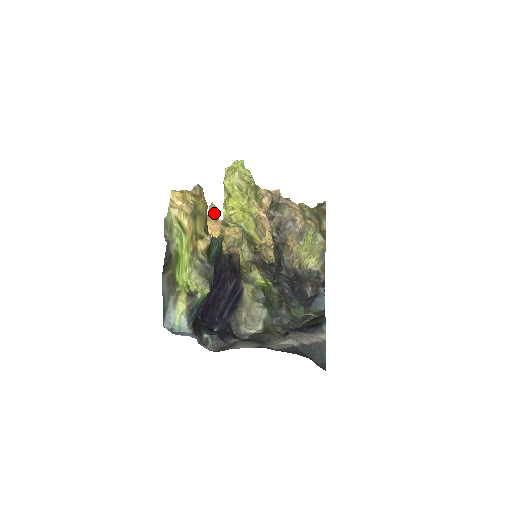
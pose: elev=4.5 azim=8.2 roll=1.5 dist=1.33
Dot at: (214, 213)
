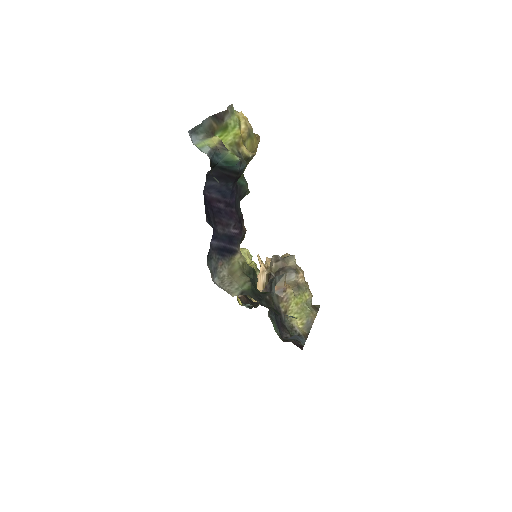
Dot at: occluded
